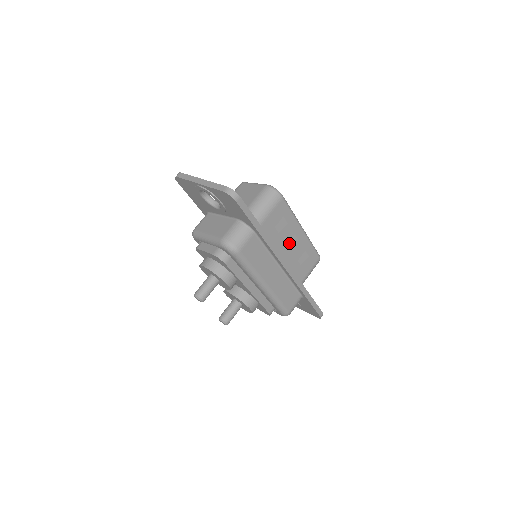
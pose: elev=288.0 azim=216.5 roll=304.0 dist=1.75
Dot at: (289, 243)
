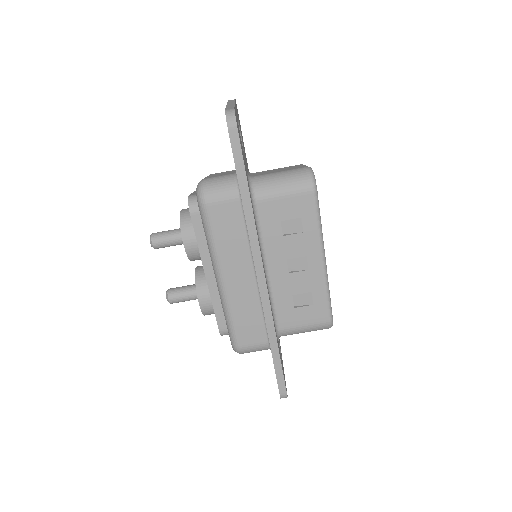
Dot at: (293, 262)
